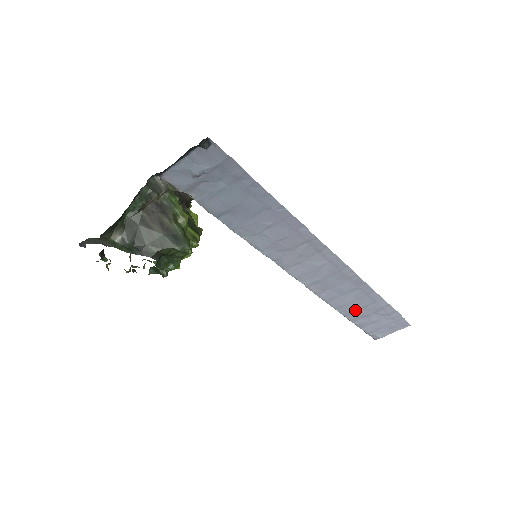
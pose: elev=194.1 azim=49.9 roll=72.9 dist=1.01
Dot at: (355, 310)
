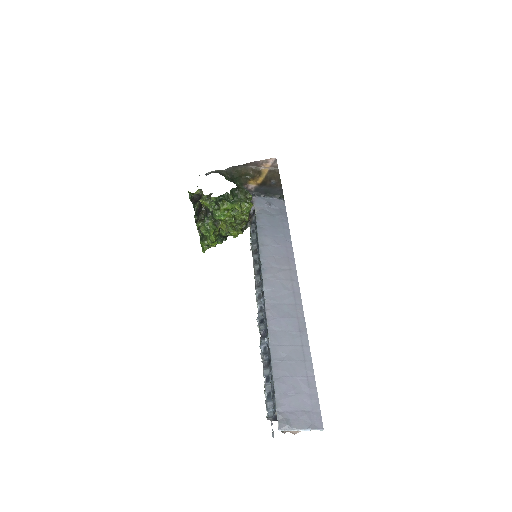
Dot at: (284, 359)
